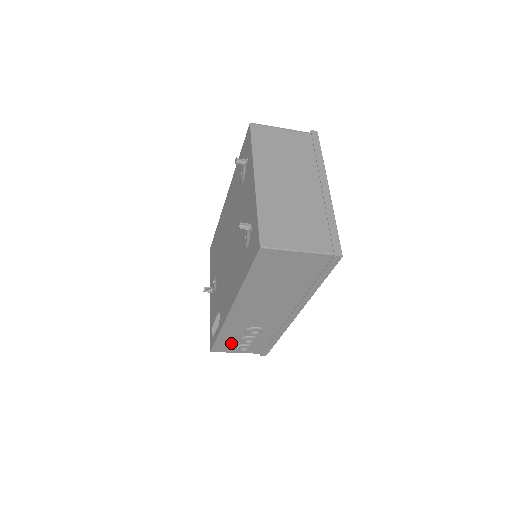
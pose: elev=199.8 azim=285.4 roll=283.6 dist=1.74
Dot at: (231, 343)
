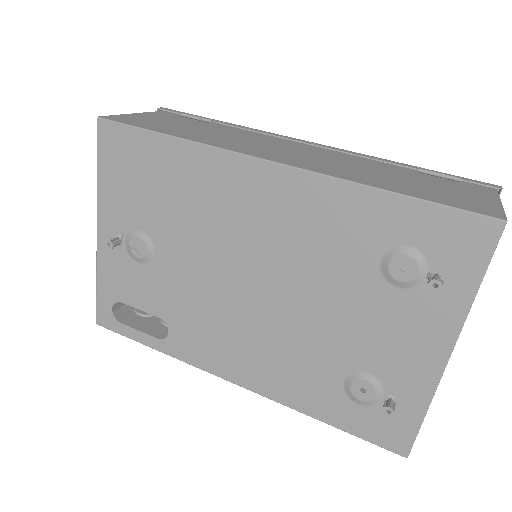
Dot at: (145, 325)
